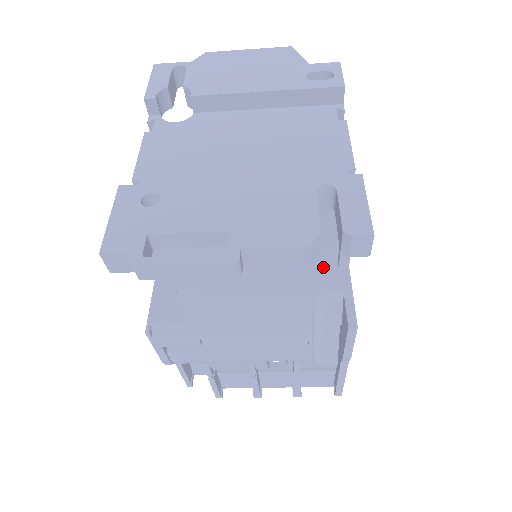
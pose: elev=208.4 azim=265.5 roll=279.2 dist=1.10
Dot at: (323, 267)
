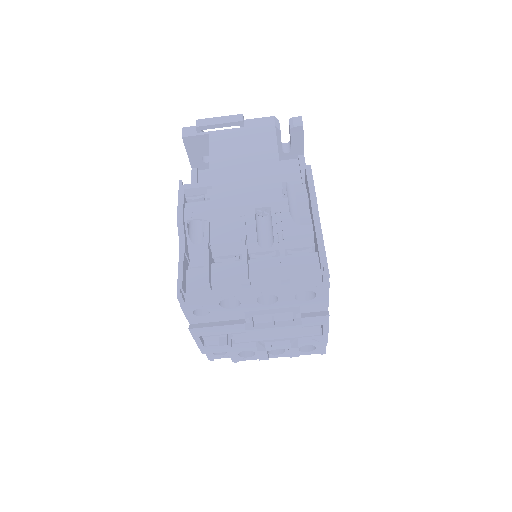
Dot at: occluded
